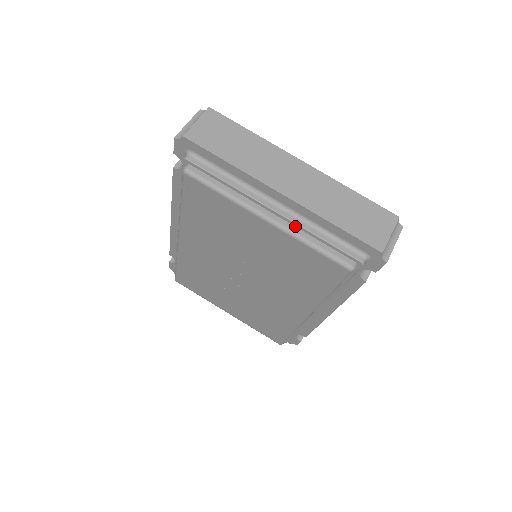
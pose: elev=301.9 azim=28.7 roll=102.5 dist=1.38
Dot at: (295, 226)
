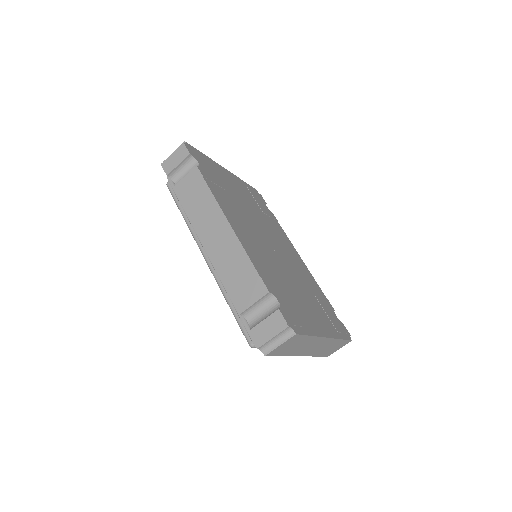
Dot at: occluded
